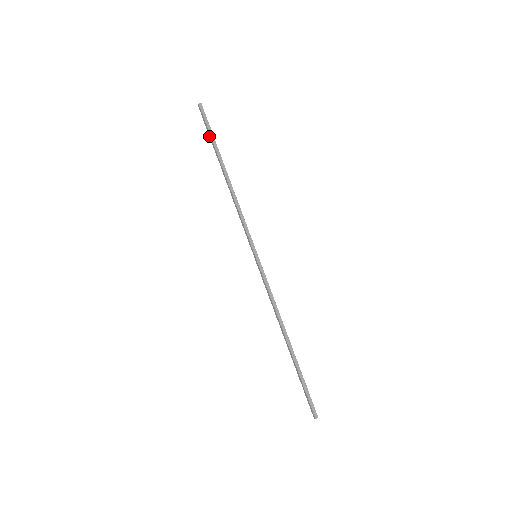
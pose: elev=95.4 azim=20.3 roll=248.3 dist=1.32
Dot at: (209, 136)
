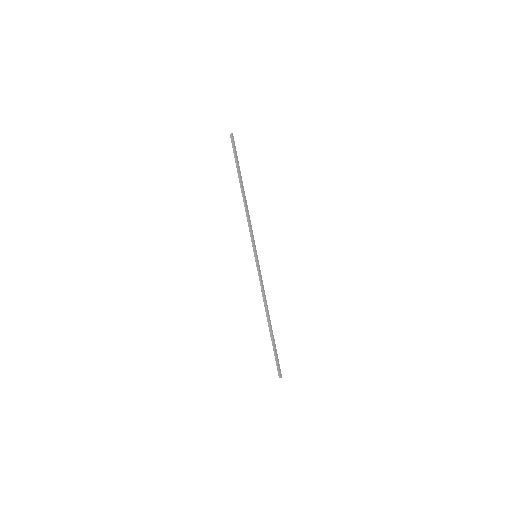
Dot at: (236, 160)
